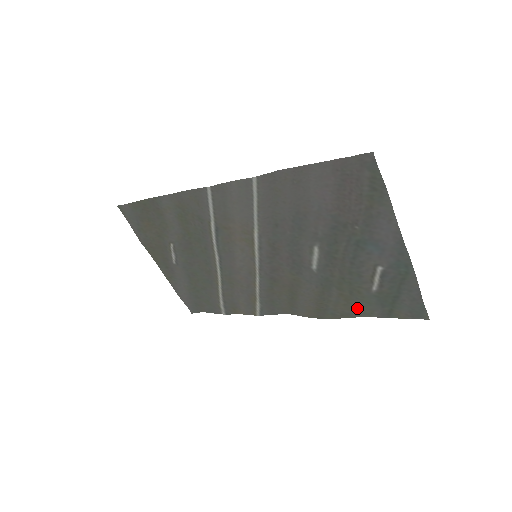
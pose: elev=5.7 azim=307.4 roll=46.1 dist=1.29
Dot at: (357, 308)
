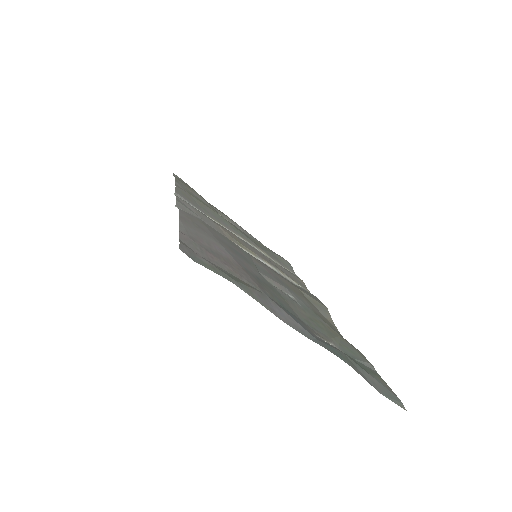
Dot at: occluded
